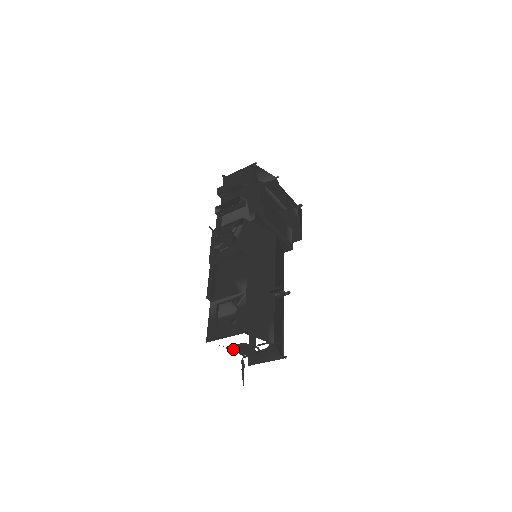
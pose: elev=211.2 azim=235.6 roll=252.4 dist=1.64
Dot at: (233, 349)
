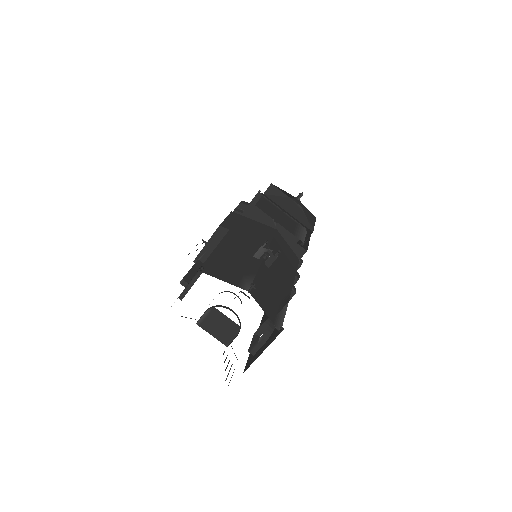
Dot at: (207, 329)
